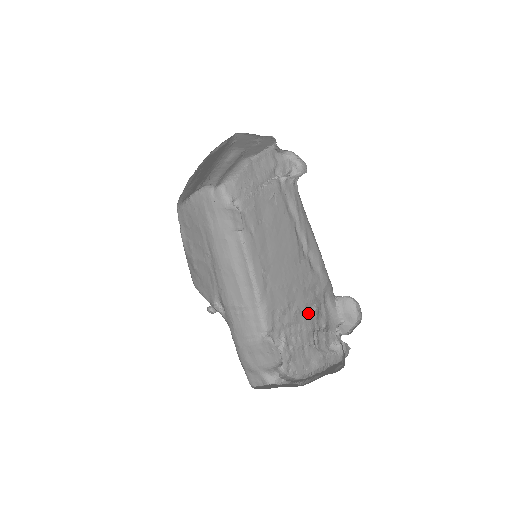
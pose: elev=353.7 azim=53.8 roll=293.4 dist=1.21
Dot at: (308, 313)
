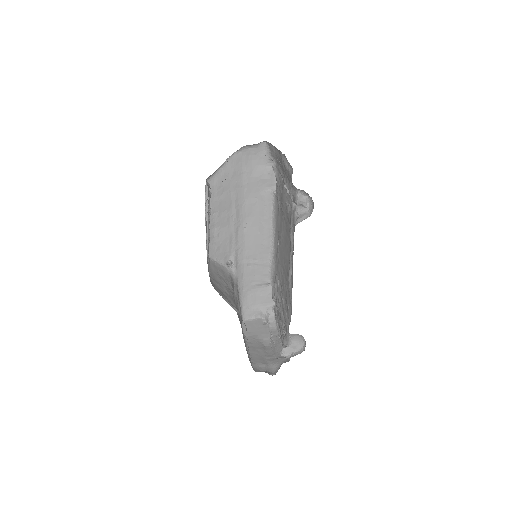
Dot at: (284, 310)
